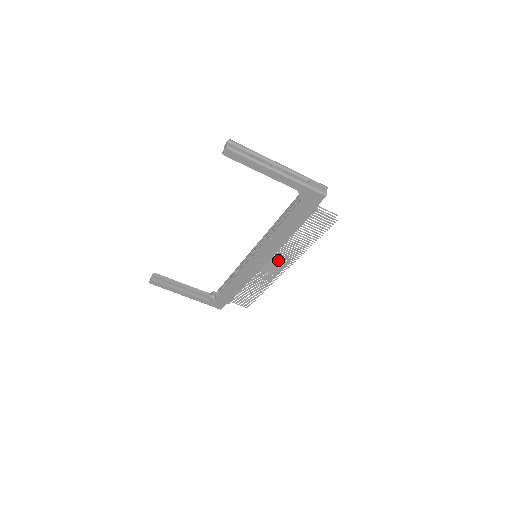
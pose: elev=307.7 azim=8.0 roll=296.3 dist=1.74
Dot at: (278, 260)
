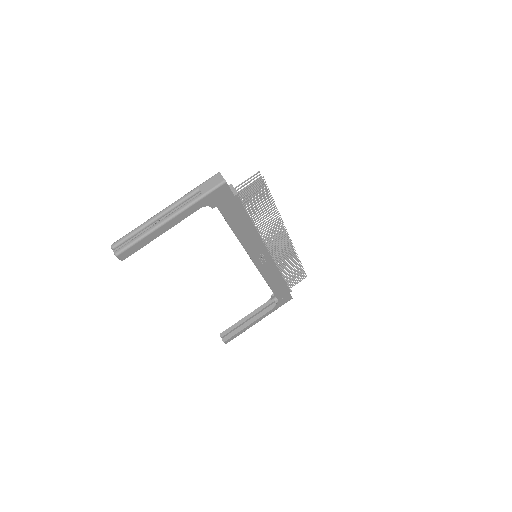
Dot at: (273, 240)
